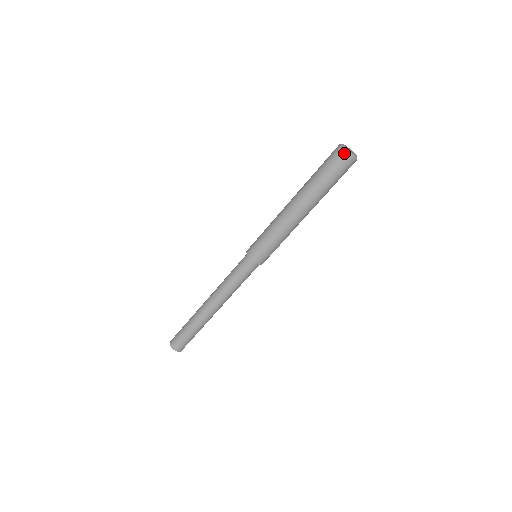
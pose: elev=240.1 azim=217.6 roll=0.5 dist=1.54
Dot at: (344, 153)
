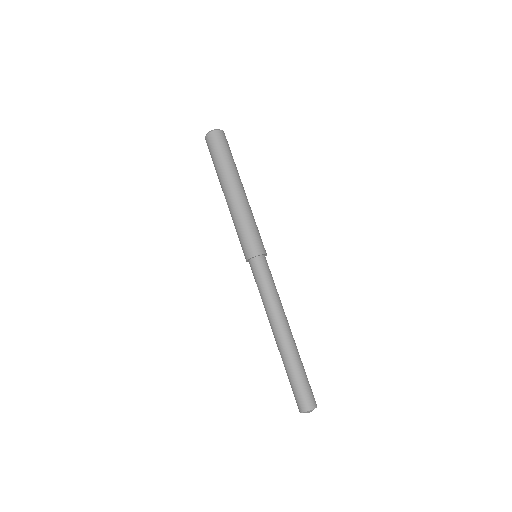
Dot at: (214, 132)
